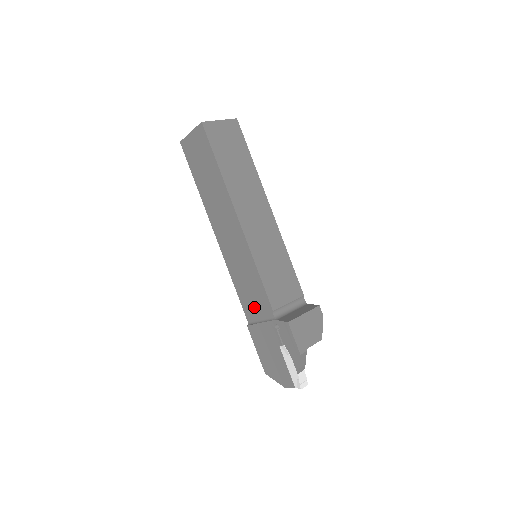
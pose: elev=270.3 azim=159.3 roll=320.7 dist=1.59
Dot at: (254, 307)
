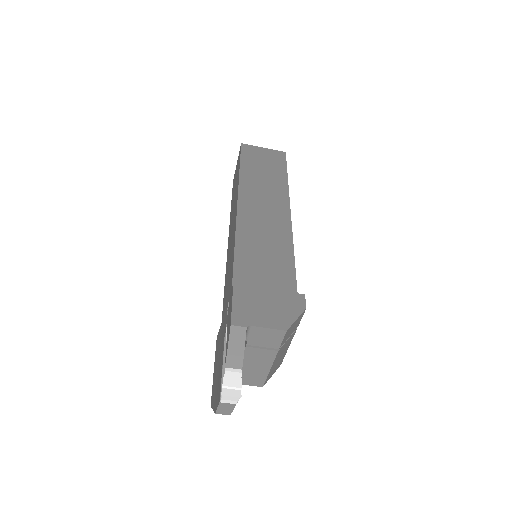
Dot at: (226, 303)
